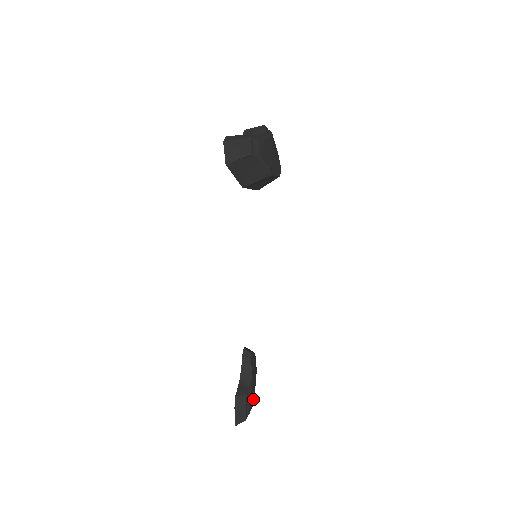
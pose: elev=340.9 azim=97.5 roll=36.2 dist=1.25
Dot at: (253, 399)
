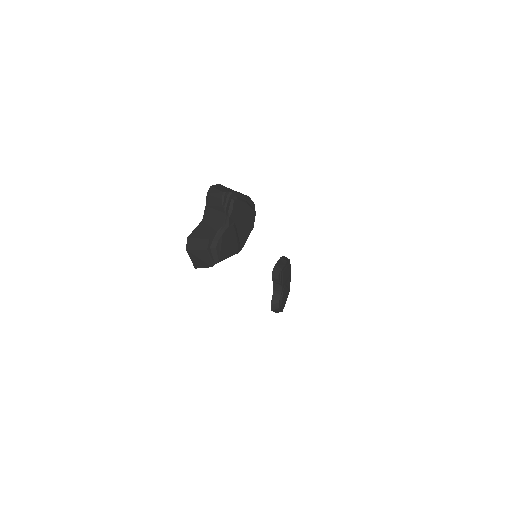
Dot at: (289, 288)
